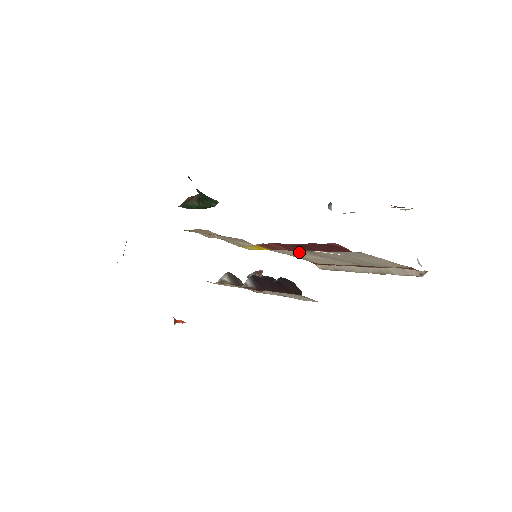
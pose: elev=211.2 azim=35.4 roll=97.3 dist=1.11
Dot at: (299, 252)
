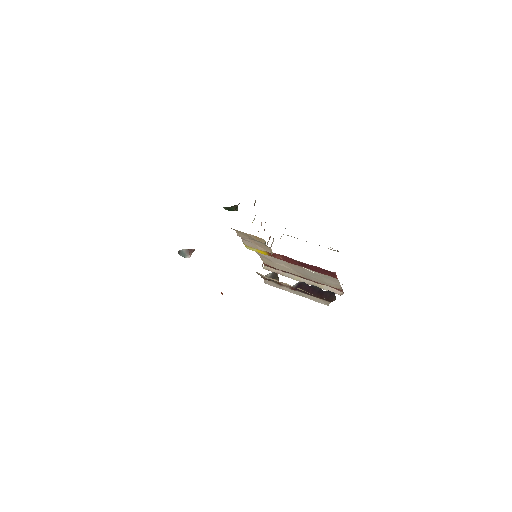
Dot at: (280, 261)
